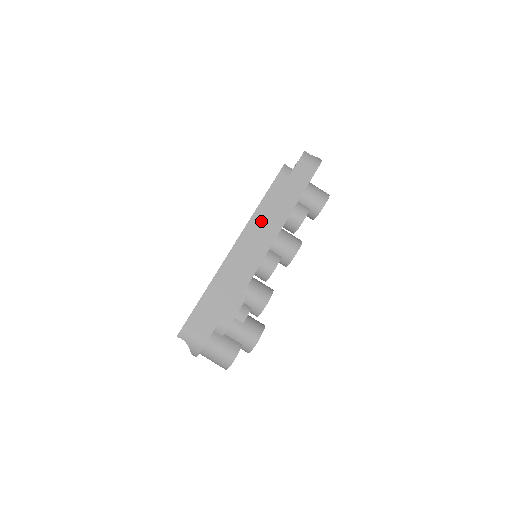
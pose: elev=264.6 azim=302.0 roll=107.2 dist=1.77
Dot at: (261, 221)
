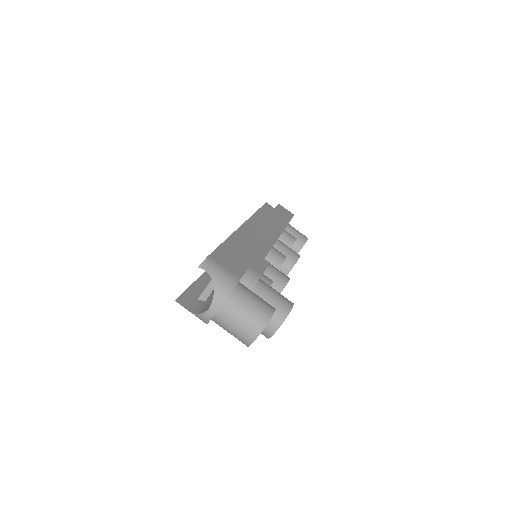
Dot at: (262, 221)
